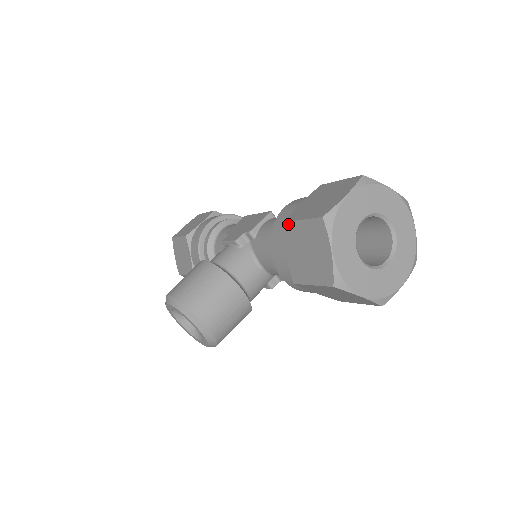
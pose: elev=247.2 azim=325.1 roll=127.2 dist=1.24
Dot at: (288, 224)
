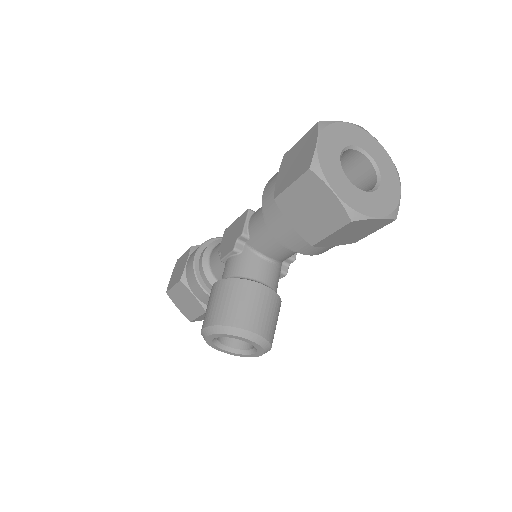
Dot at: (279, 198)
